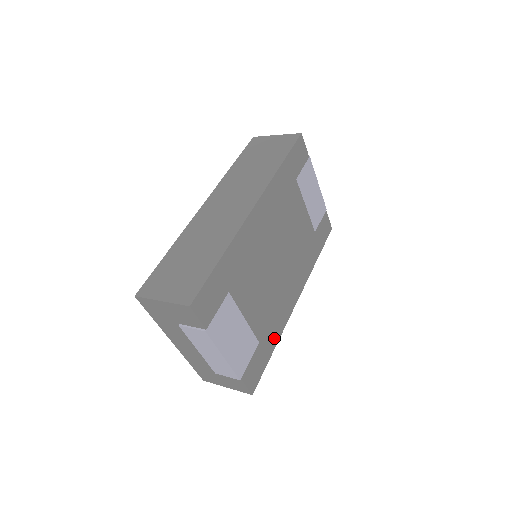
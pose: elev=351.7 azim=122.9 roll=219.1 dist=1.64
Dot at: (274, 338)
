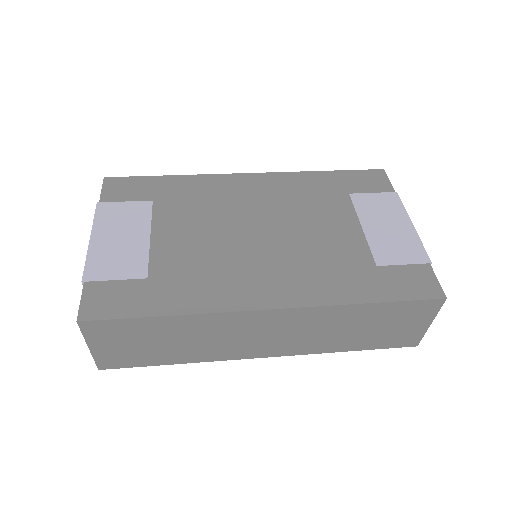
Dot at: (178, 303)
